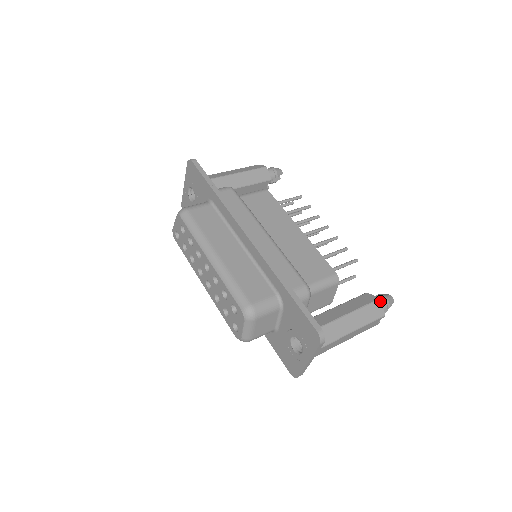
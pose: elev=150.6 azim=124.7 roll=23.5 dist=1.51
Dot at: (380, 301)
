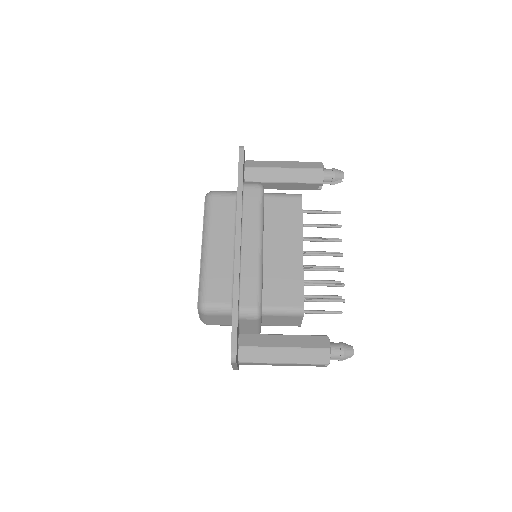
Dot at: (330, 351)
